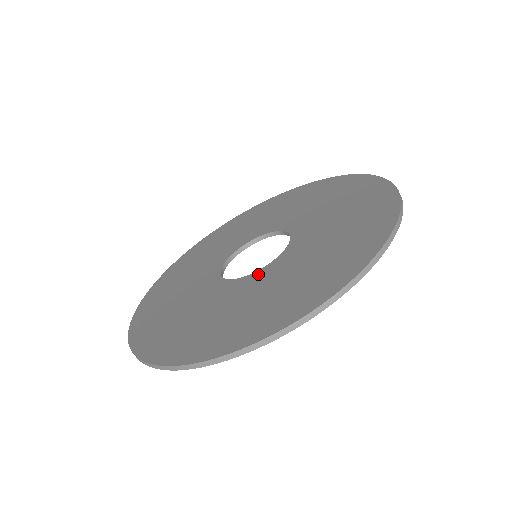
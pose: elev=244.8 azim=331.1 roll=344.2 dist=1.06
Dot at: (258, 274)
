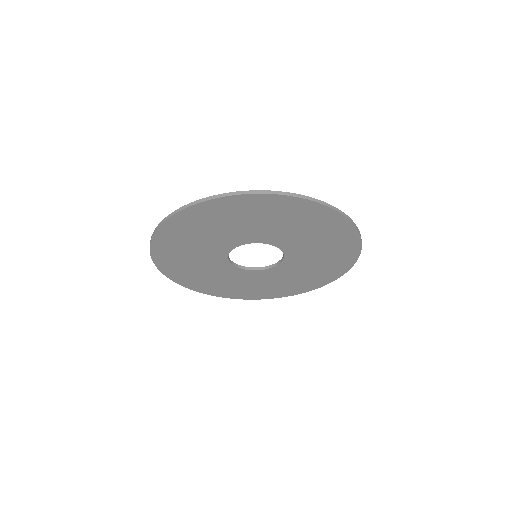
Dot at: occluded
